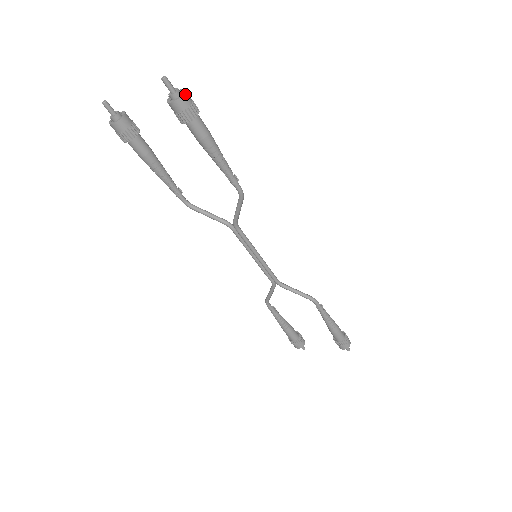
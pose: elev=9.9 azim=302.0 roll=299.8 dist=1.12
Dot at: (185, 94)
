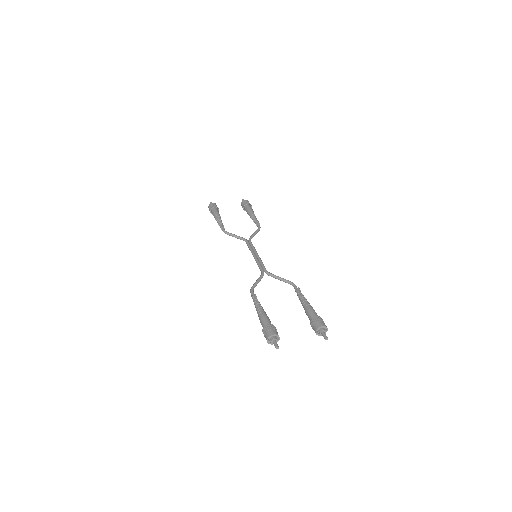
Dot at: (327, 329)
